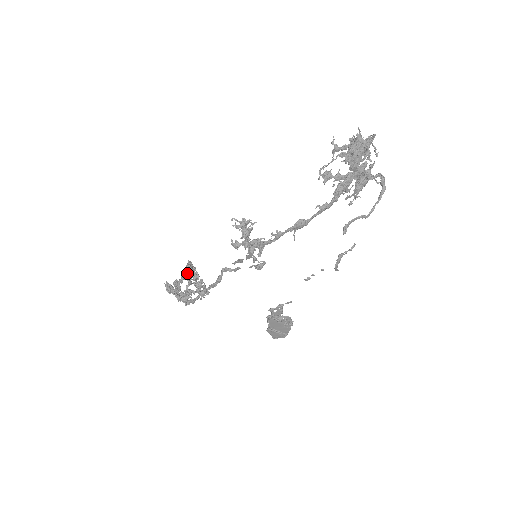
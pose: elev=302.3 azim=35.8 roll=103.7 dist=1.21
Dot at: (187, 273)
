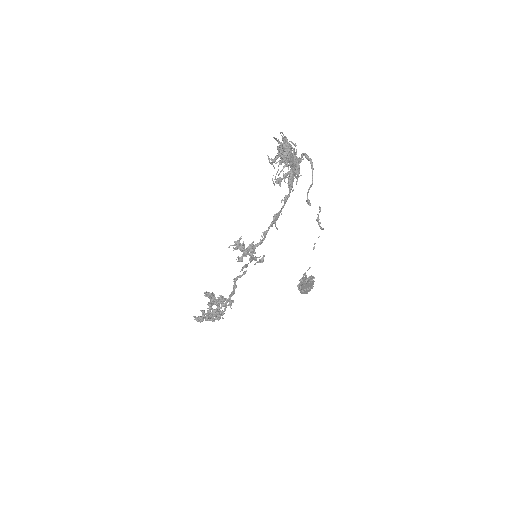
Dot at: (214, 301)
